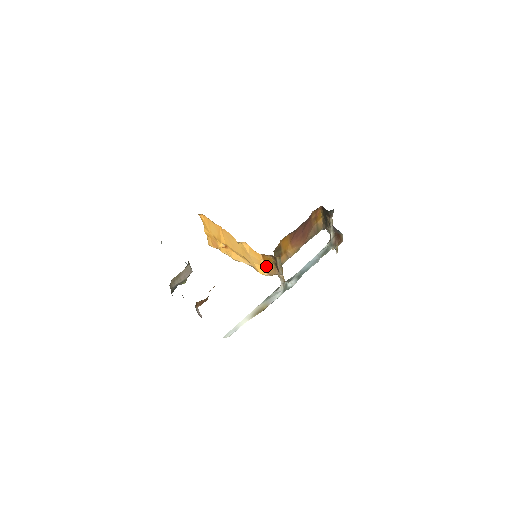
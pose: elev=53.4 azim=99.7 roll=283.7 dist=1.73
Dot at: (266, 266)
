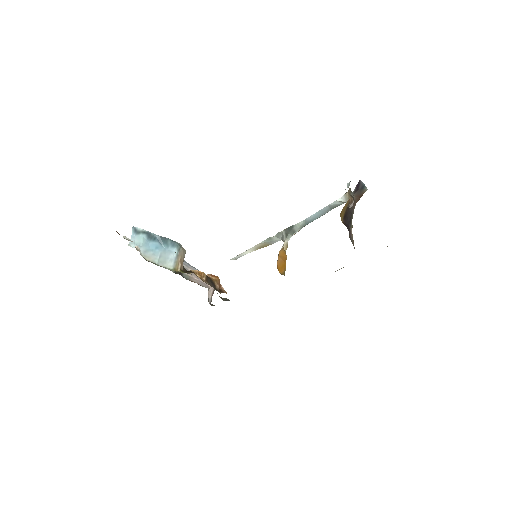
Dot at: occluded
